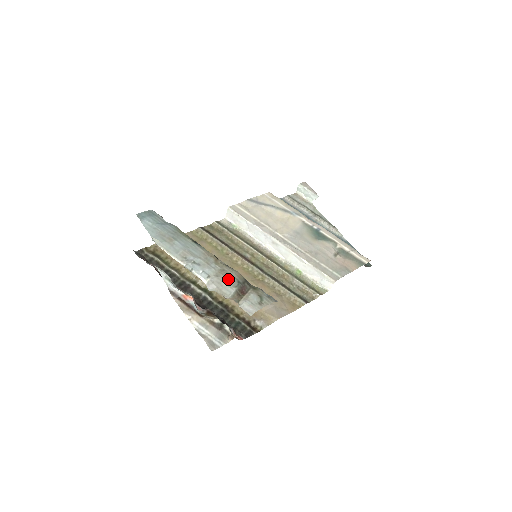
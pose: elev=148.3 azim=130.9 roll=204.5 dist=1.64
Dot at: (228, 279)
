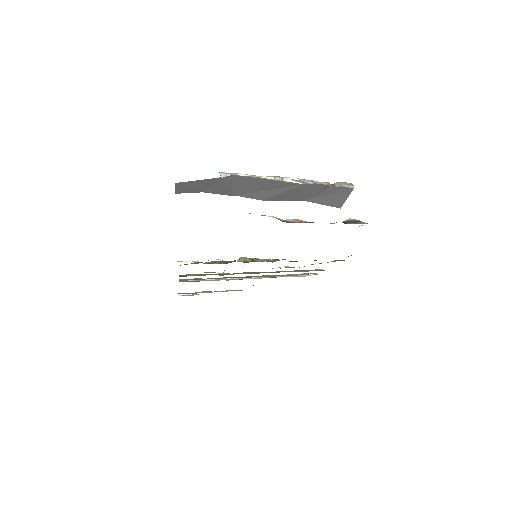
Dot at: occluded
